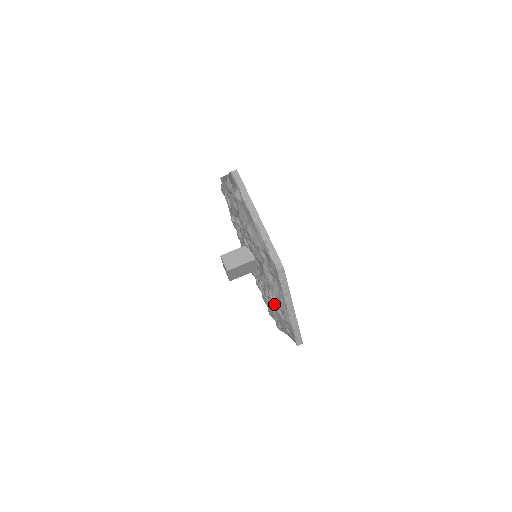
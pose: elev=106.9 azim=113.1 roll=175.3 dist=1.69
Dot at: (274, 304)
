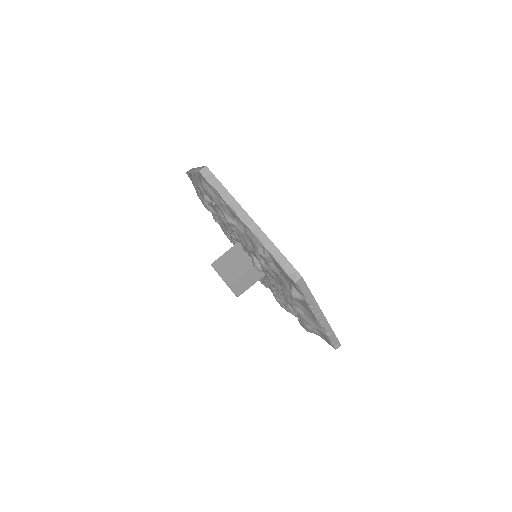
Dot at: occluded
